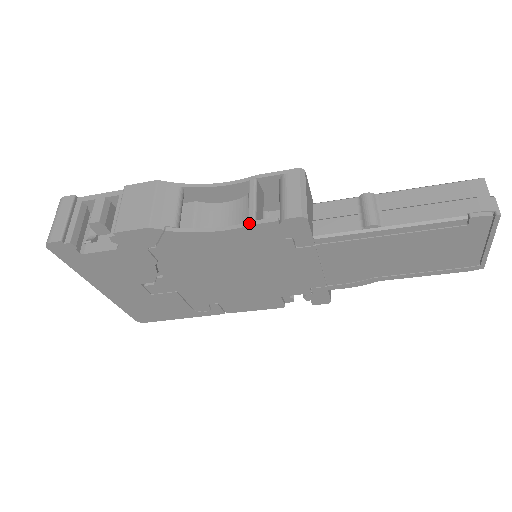
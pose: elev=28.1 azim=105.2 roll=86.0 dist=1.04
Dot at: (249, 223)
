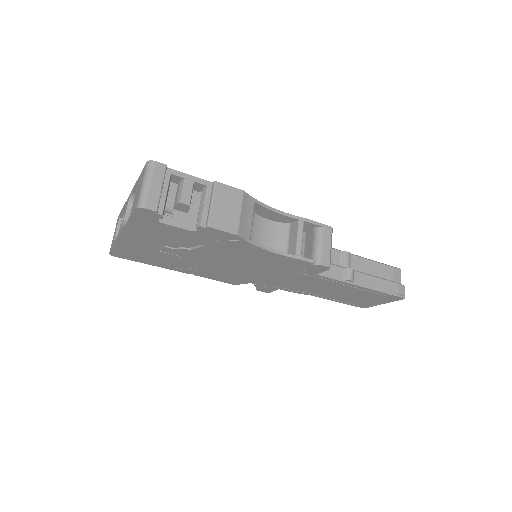
Dot at: (297, 256)
